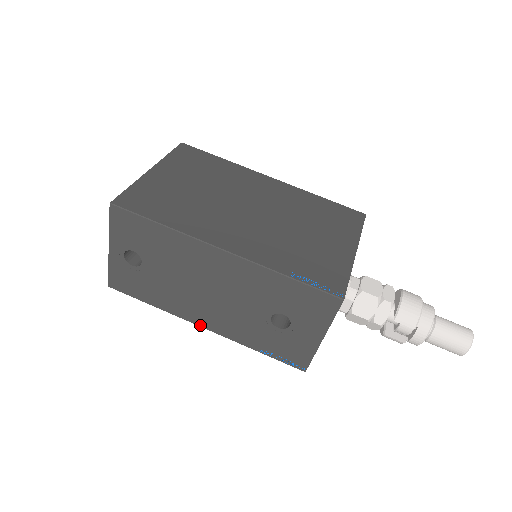
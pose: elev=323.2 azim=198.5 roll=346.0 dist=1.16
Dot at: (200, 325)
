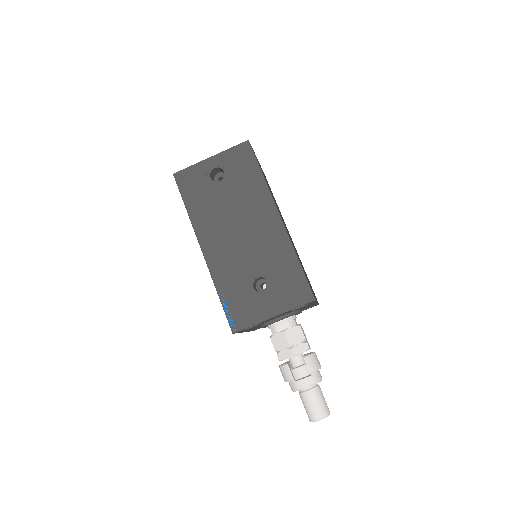
Dot at: (202, 246)
